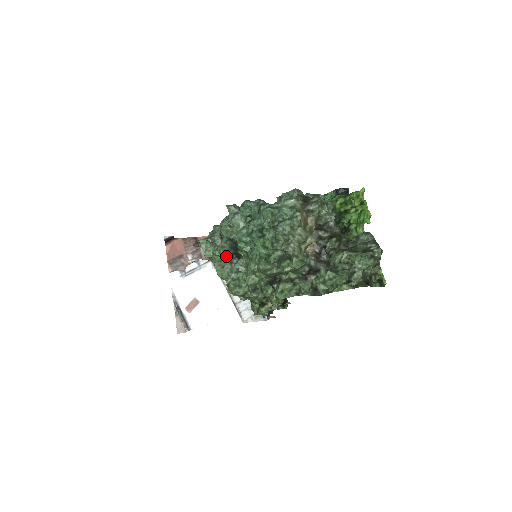
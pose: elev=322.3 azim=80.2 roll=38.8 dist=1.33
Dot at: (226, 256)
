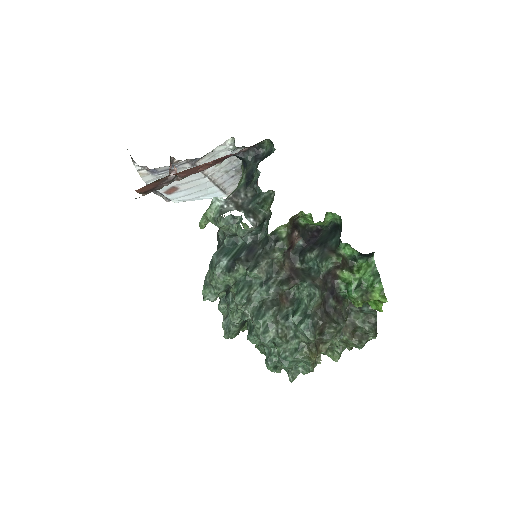
Dot at: occluded
